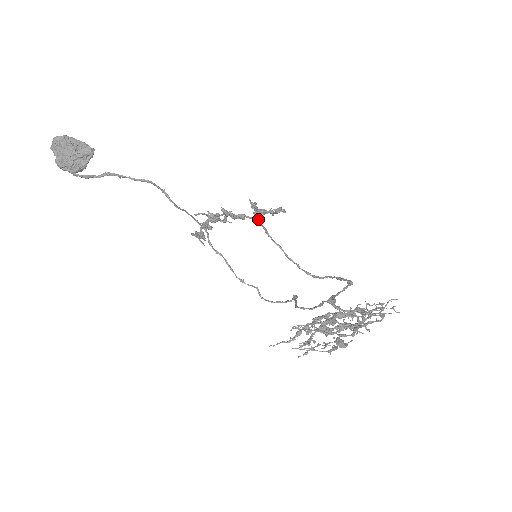
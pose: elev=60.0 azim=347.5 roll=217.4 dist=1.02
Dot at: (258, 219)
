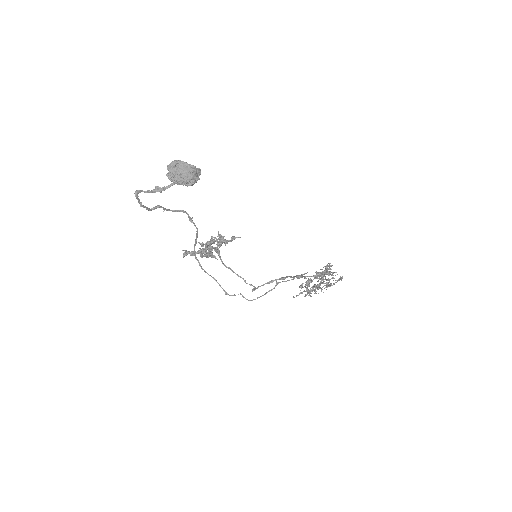
Dot at: occluded
